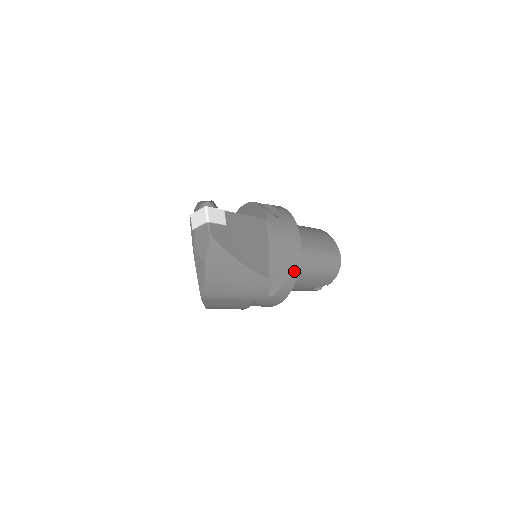
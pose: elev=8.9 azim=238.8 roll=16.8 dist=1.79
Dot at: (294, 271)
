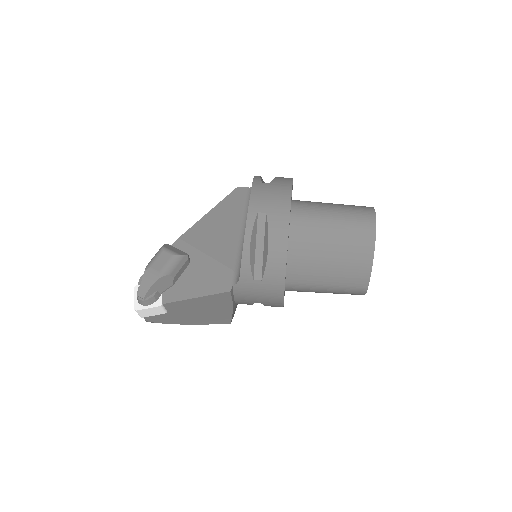
Dot at: occluded
